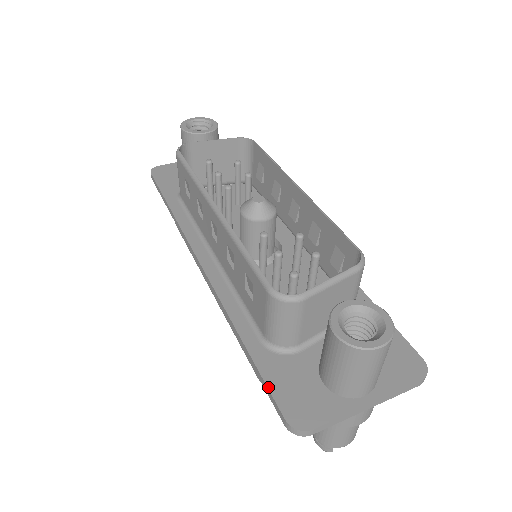
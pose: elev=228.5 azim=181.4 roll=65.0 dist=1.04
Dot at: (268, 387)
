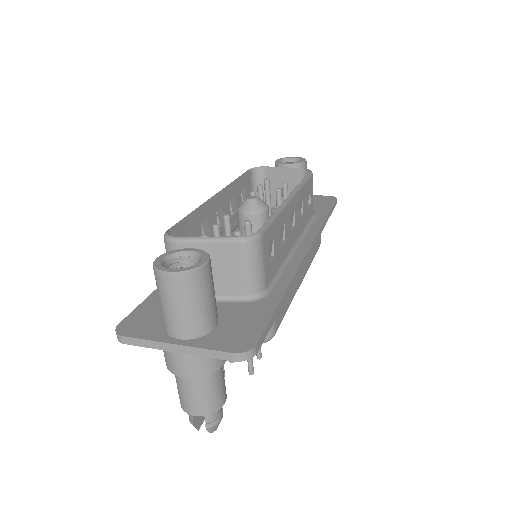
Dot at: (137, 307)
